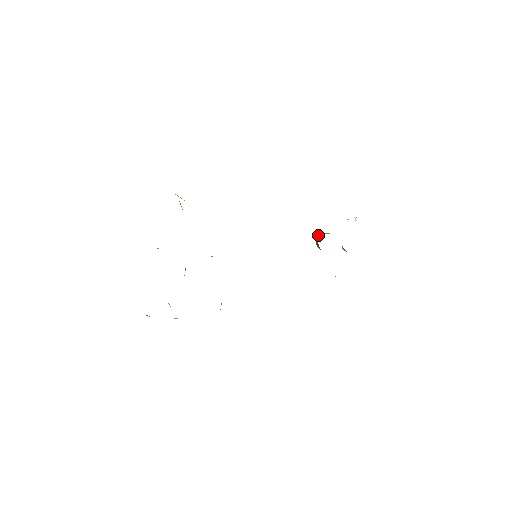
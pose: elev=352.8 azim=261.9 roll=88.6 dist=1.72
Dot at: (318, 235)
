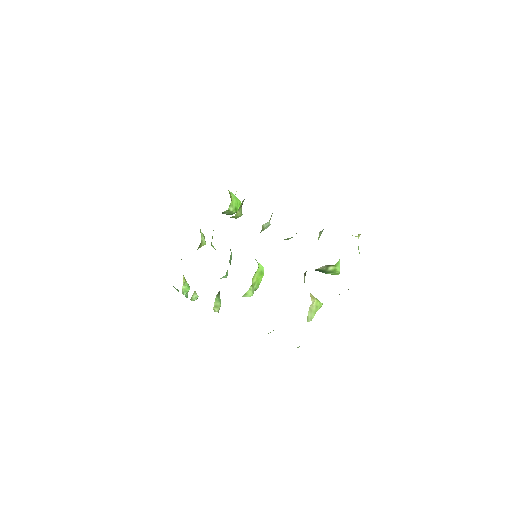
Dot at: occluded
